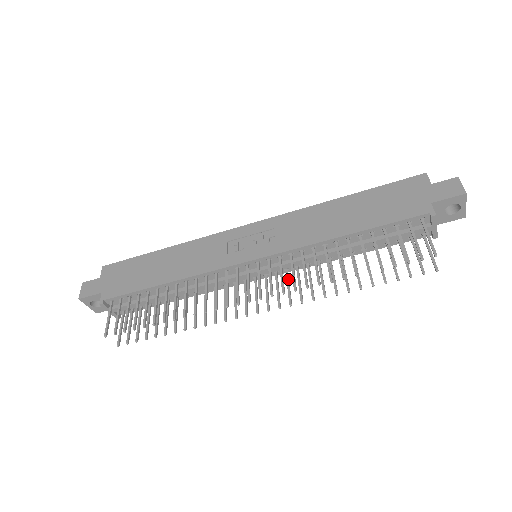
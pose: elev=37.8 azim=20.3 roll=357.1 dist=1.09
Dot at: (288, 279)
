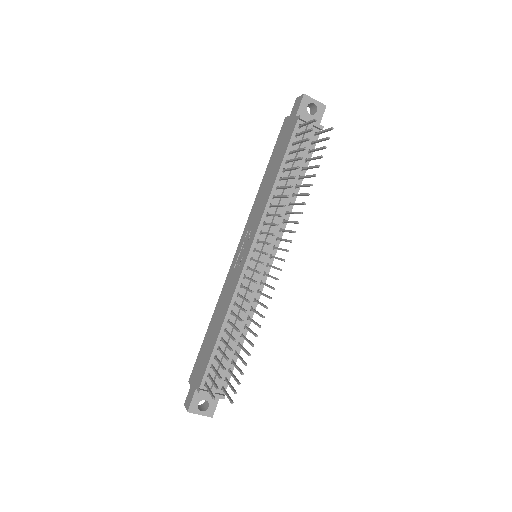
Dot at: (280, 239)
